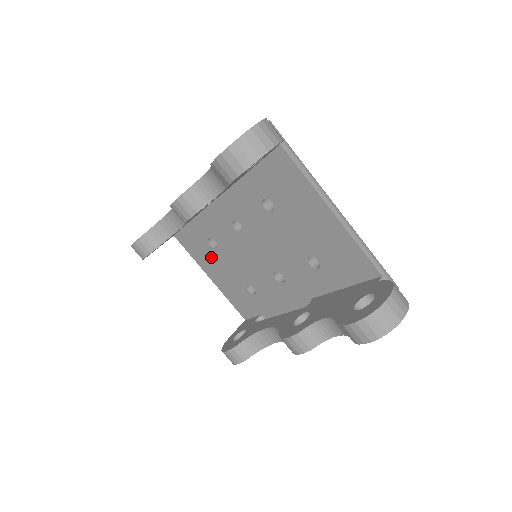
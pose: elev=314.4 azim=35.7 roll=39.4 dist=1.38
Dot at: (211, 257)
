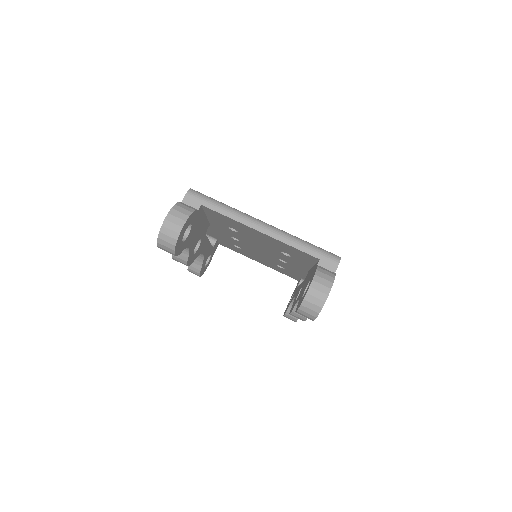
Dot at: (245, 253)
